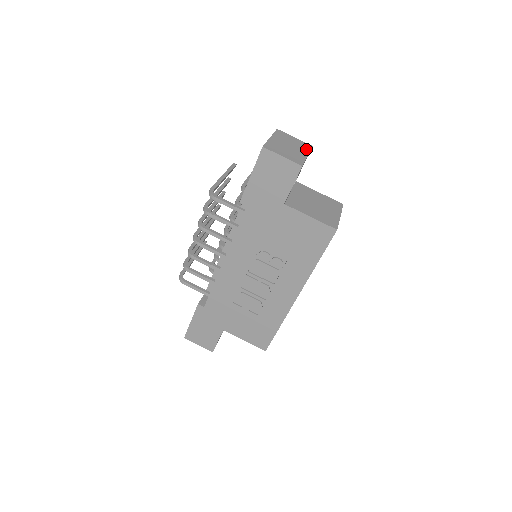
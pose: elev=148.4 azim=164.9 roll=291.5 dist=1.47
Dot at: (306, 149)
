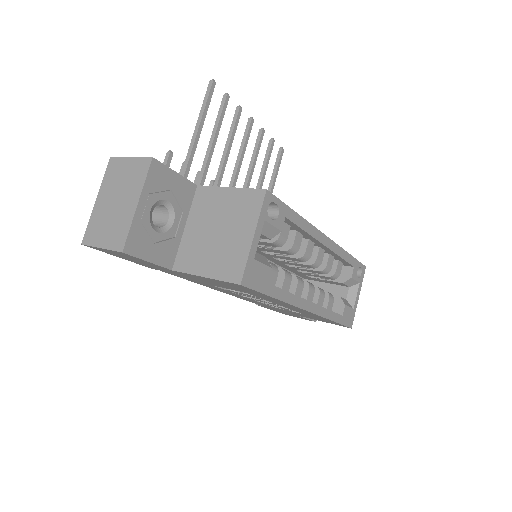
Dot at: (139, 183)
